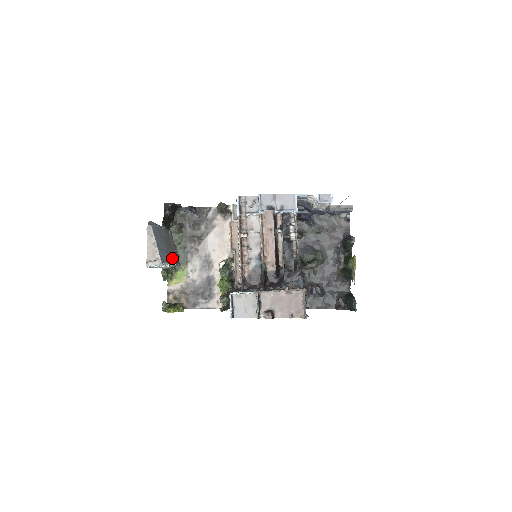
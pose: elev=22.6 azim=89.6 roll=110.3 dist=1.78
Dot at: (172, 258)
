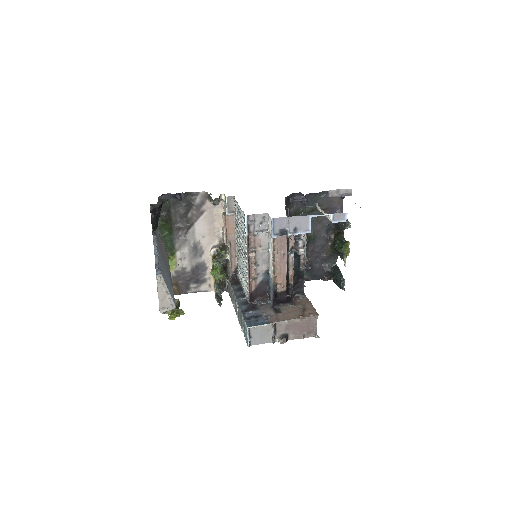
Dot at: (168, 267)
